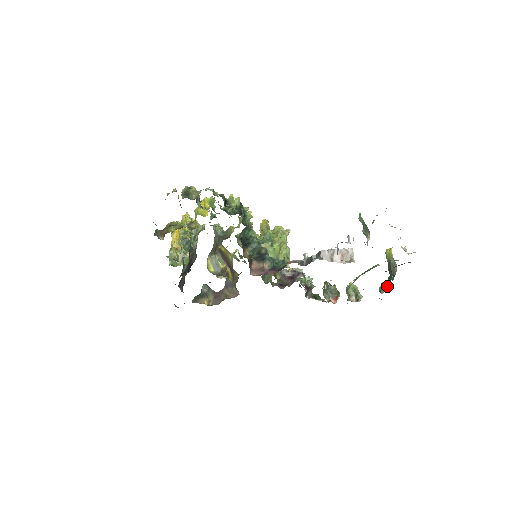
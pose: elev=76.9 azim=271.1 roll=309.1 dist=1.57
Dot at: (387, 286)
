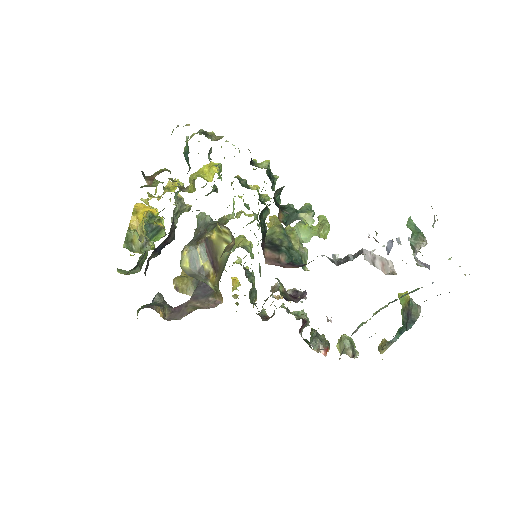
Dot at: (395, 340)
